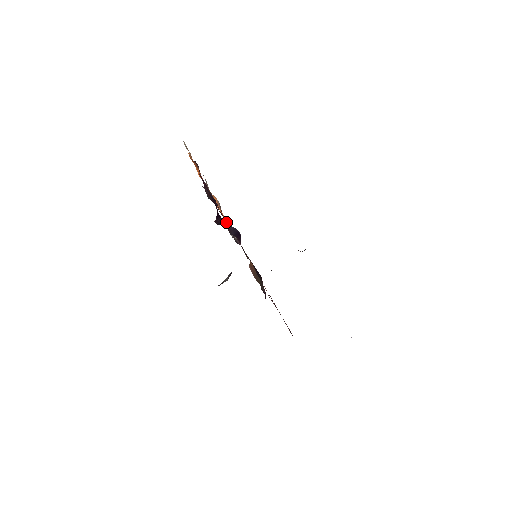
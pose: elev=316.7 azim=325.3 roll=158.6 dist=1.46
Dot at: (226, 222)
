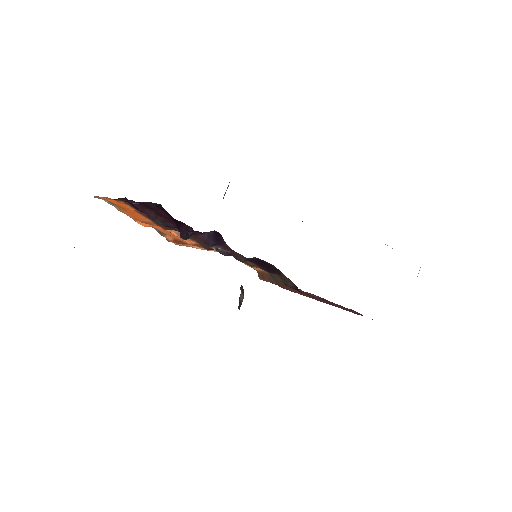
Dot at: (196, 235)
